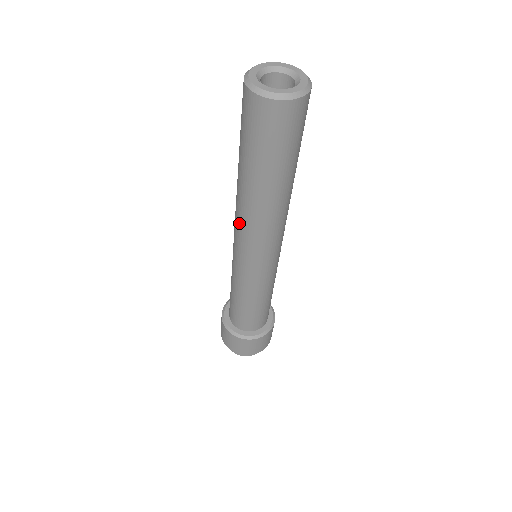
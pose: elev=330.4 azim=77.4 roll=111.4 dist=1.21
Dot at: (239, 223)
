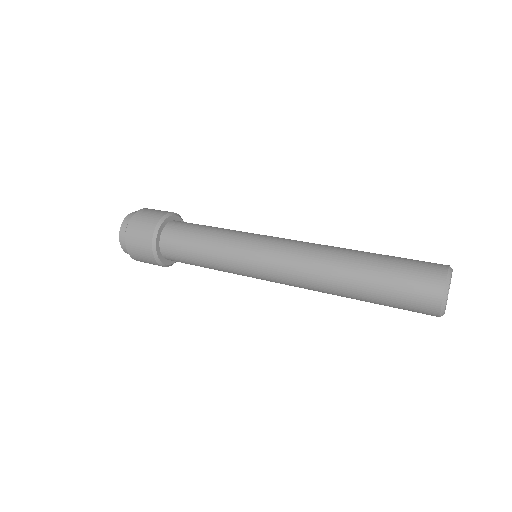
Dot at: occluded
